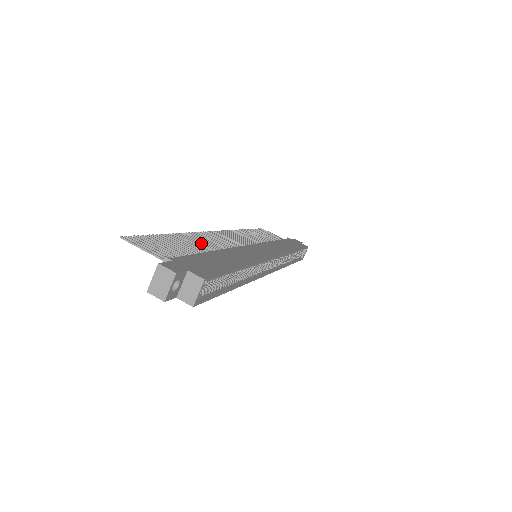
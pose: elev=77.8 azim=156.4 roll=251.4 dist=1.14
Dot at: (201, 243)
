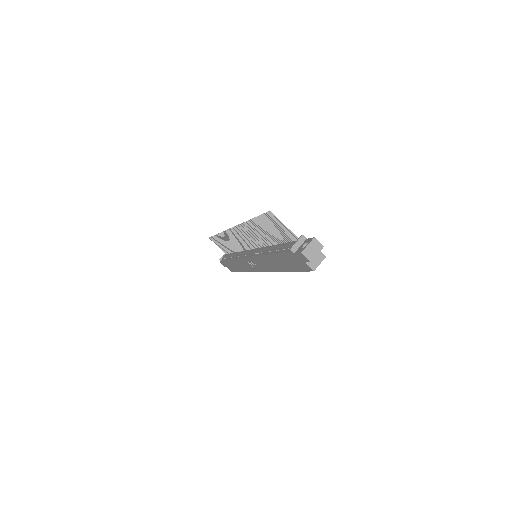
Dot at: (259, 233)
